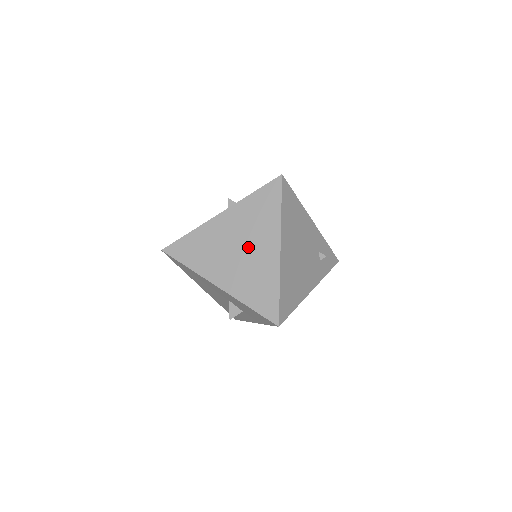
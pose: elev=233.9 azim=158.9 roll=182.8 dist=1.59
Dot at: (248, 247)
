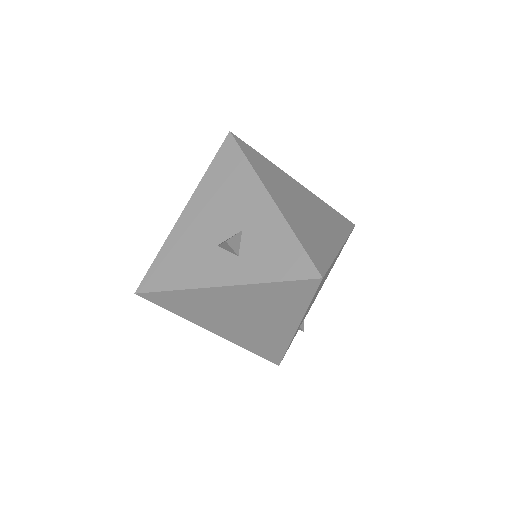
Dot at: (314, 216)
